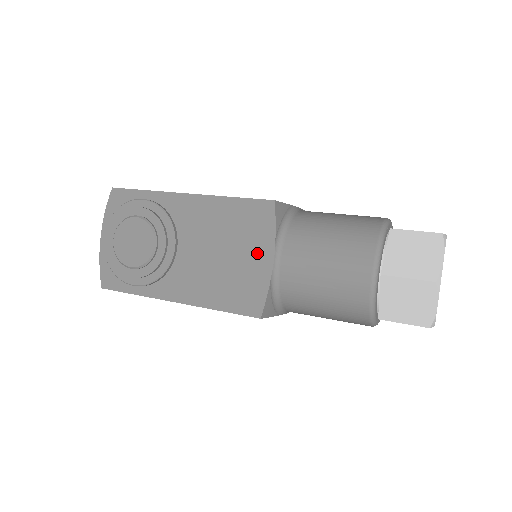
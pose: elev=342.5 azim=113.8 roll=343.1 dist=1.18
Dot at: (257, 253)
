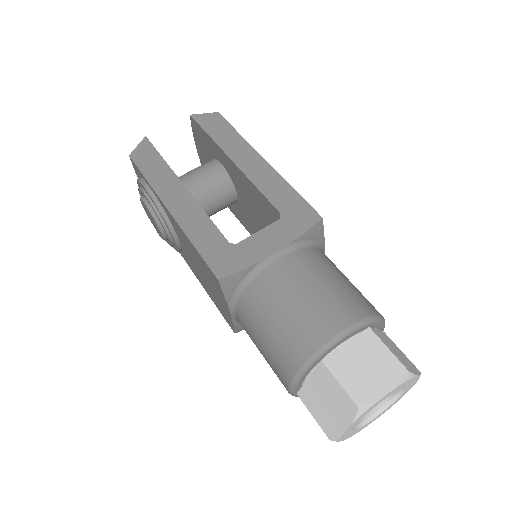
Dot at: (220, 299)
